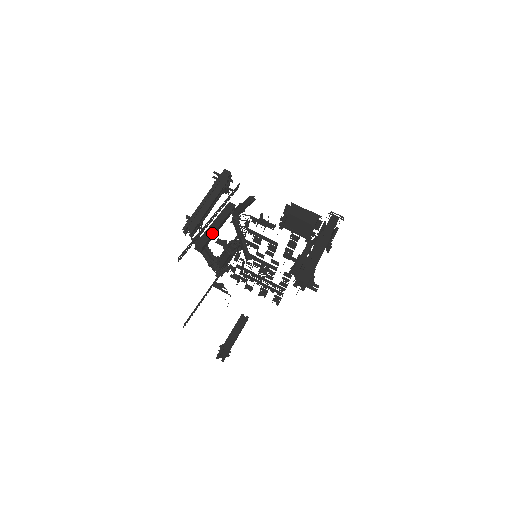
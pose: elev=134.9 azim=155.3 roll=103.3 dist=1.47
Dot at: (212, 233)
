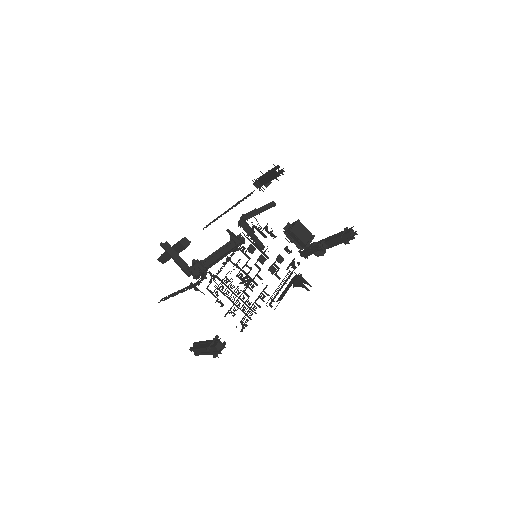
Dot at: occluded
